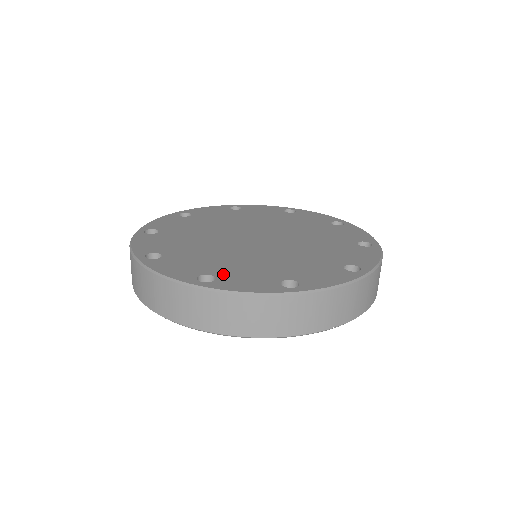
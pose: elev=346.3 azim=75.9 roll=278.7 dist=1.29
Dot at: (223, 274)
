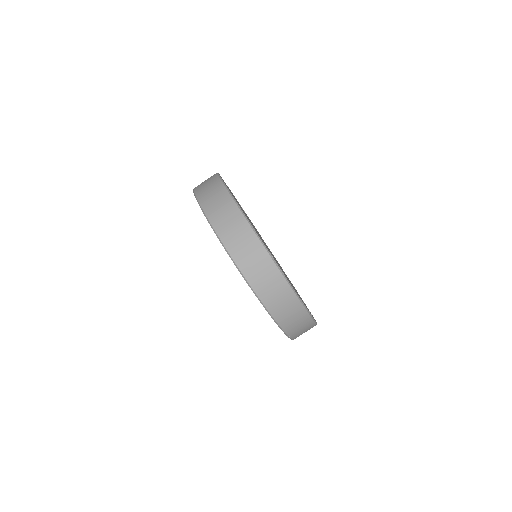
Dot at: occluded
